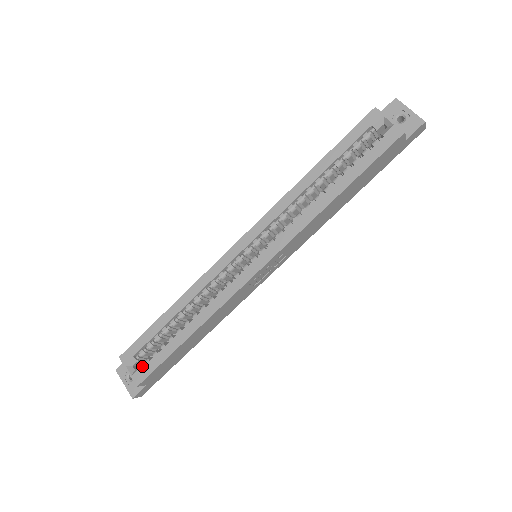
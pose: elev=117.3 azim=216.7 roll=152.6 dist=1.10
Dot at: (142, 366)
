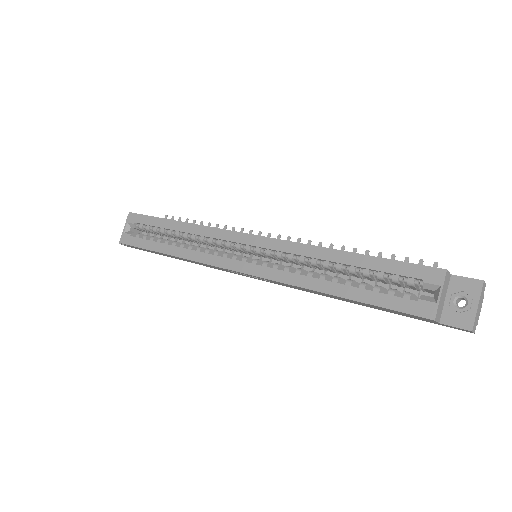
Dot at: (135, 234)
